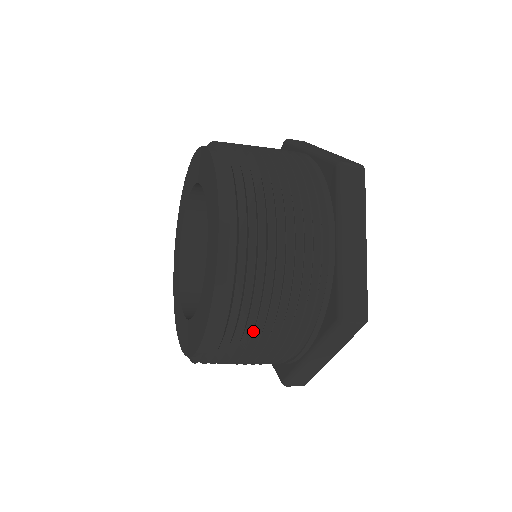
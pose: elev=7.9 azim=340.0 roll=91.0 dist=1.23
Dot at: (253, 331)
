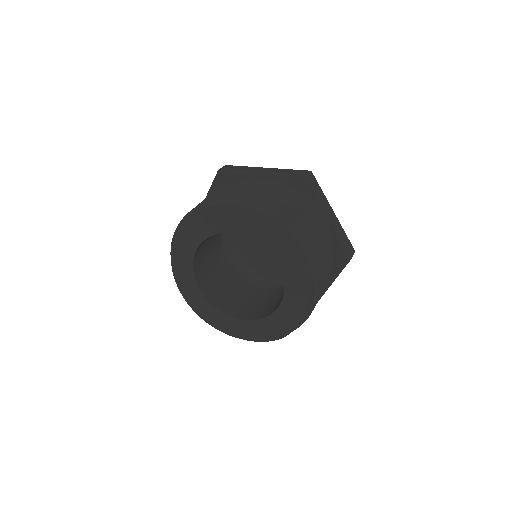
Dot at: occluded
